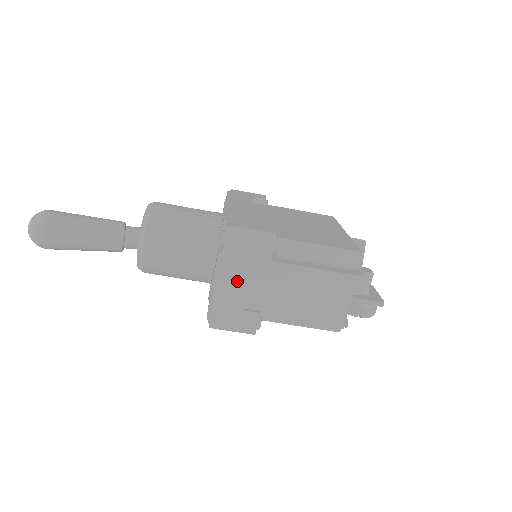
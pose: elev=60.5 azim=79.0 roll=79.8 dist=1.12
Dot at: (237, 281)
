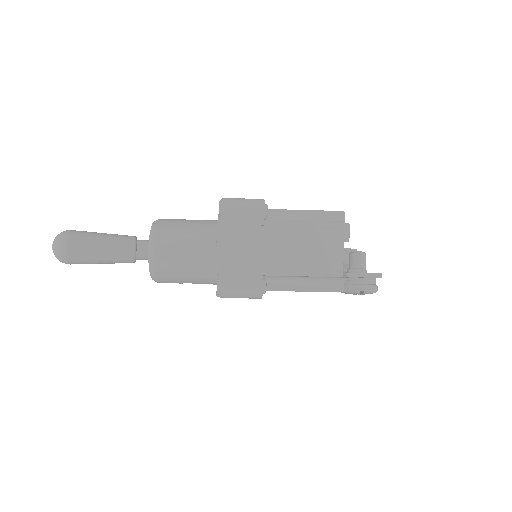
Dot at: (237, 242)
